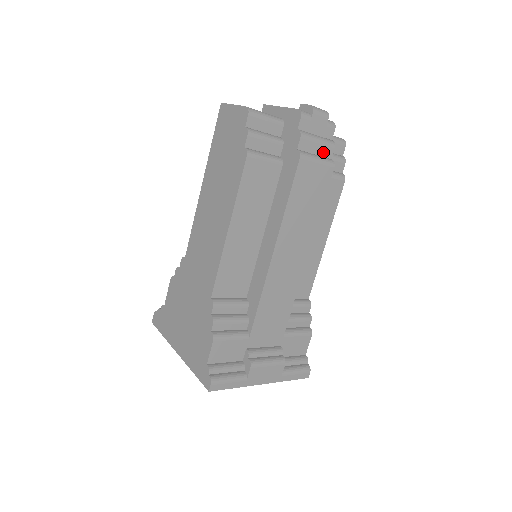
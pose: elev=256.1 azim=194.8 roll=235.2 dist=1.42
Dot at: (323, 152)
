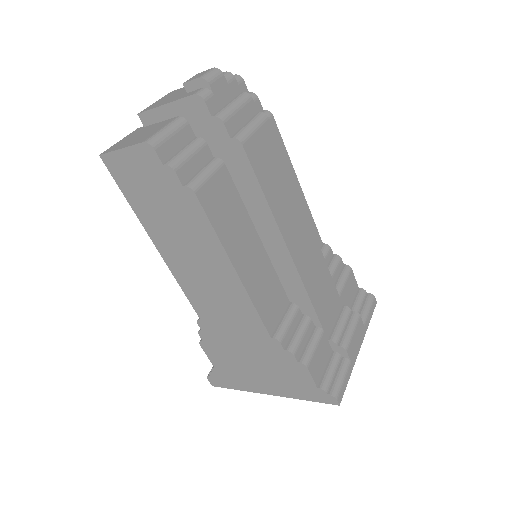
Dot at: (248, 114)
